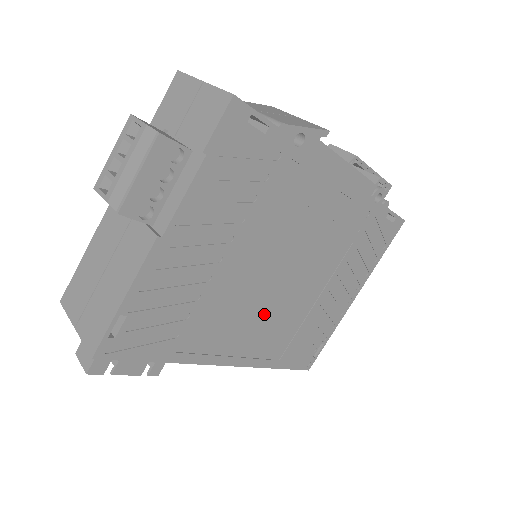
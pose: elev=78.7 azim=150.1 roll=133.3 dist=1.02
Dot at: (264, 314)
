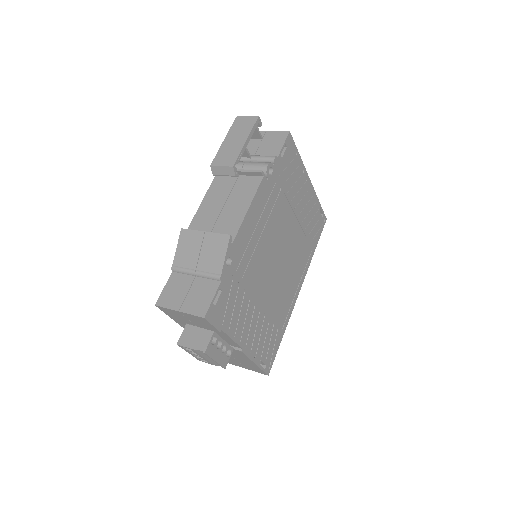
Dot at: (289, 268)
